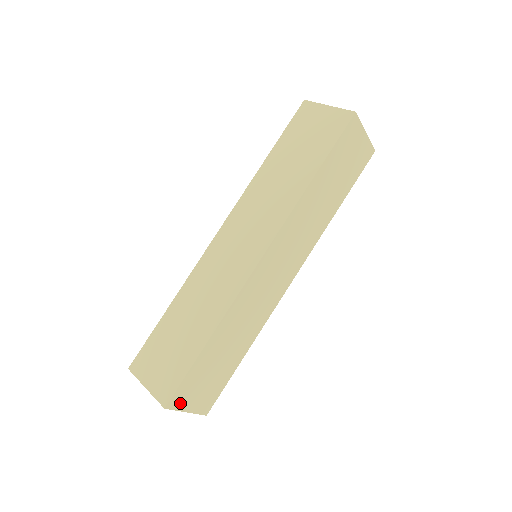
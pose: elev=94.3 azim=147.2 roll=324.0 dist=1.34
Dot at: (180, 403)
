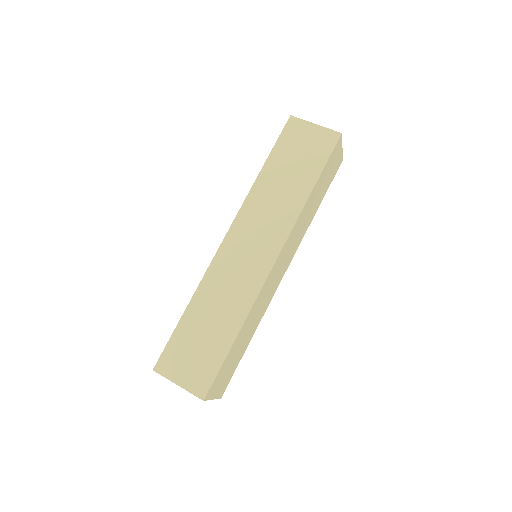
Dot at: (211, 393)
